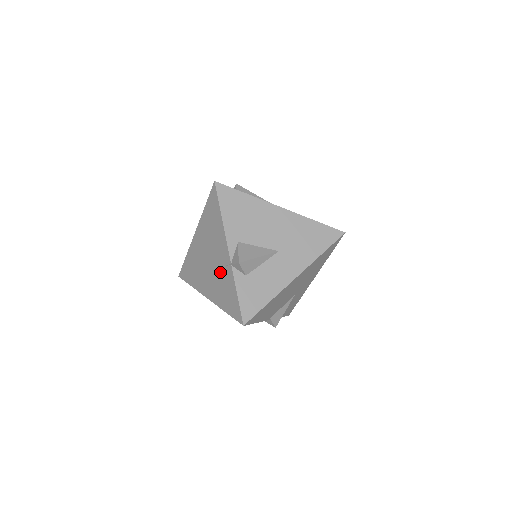
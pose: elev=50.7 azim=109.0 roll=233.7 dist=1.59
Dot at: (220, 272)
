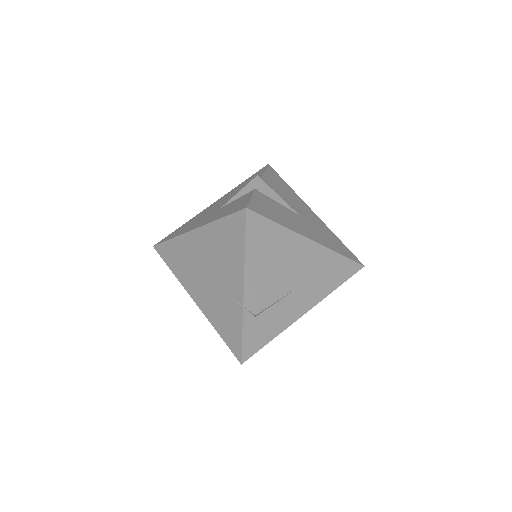
Dot at: (223, 299)
